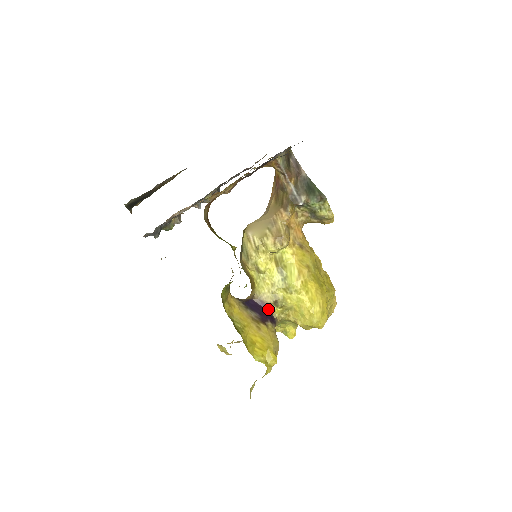
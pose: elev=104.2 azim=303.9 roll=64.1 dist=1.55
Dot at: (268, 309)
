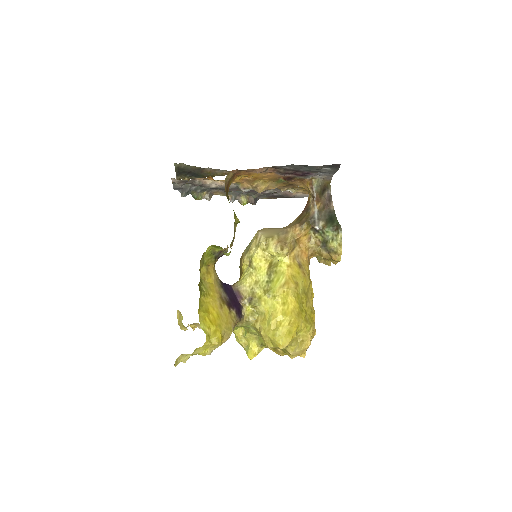
Dot at: (240, 301)
